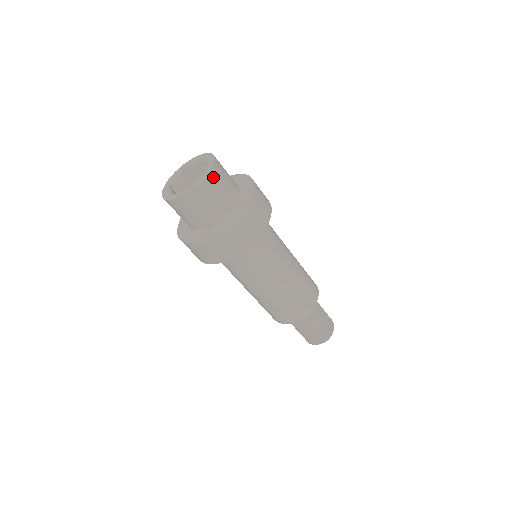
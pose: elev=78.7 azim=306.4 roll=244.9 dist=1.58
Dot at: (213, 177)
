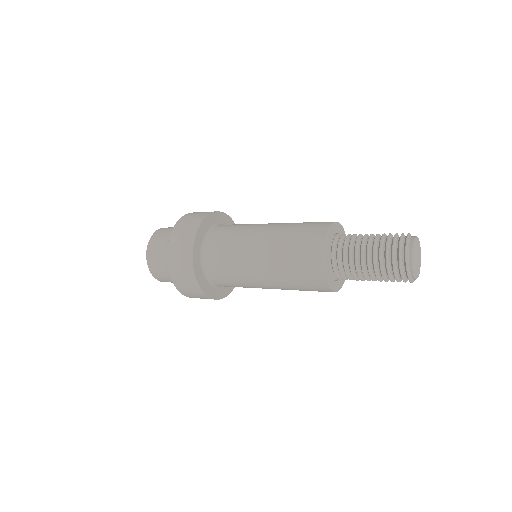
Dot at: (158, 233)
